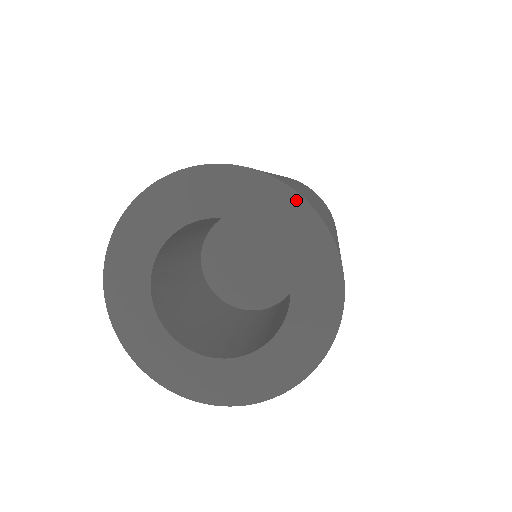
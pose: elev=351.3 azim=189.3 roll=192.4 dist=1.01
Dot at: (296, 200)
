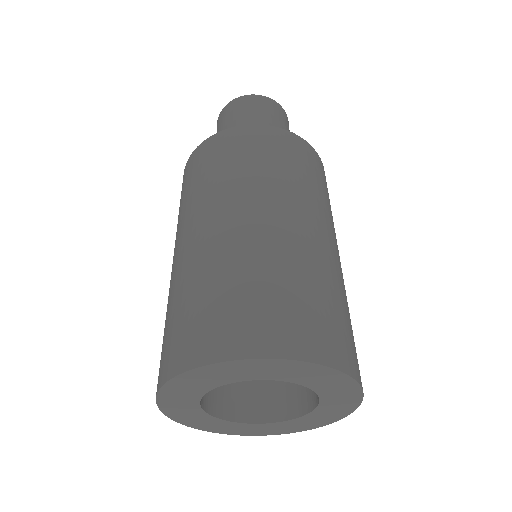
Dot at: (356, 404)
